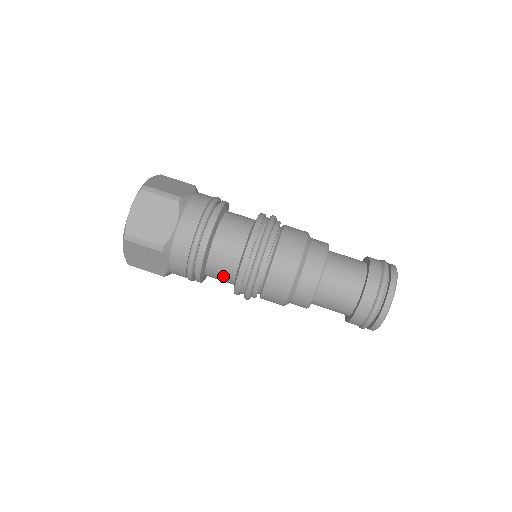
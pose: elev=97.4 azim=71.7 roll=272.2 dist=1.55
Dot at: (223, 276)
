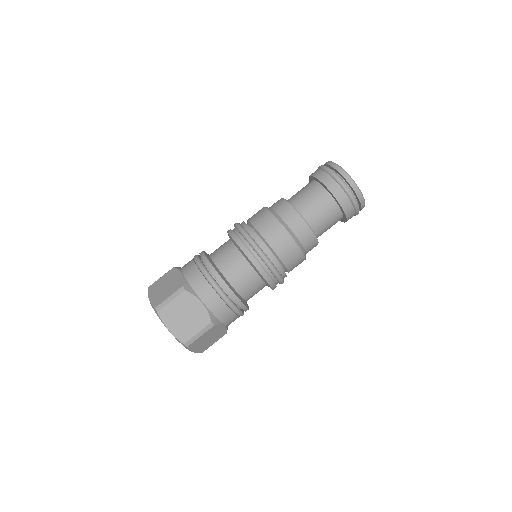
Dot at: (257, 290)
